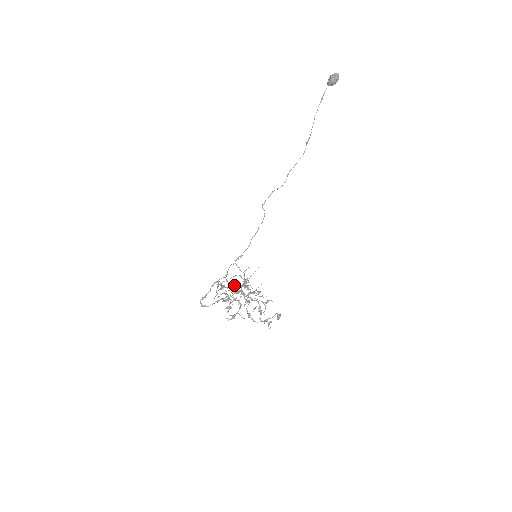
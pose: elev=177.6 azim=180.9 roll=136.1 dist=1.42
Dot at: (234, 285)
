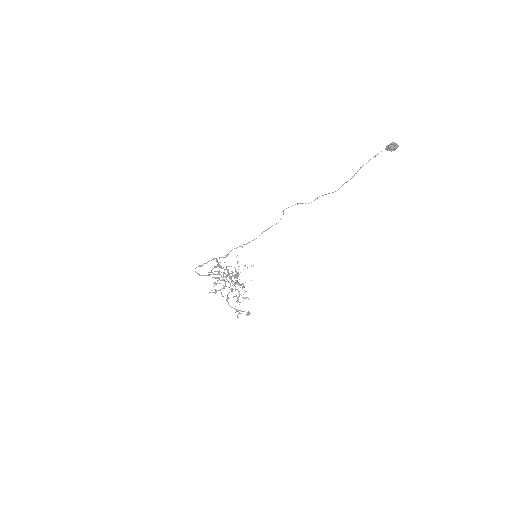
Dot at: (228, 269)
